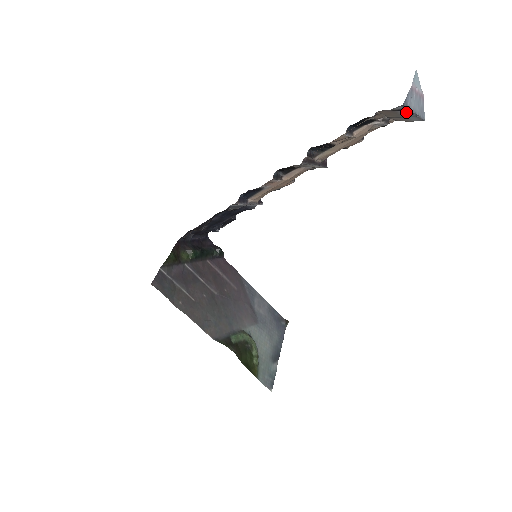
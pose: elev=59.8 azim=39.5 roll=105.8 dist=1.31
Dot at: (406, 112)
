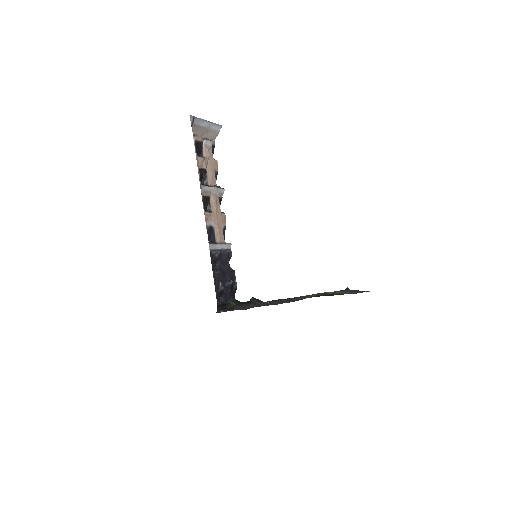
Dot at: (202, 123)
